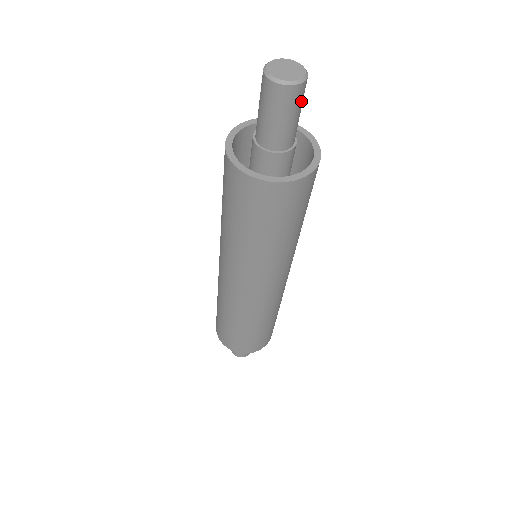
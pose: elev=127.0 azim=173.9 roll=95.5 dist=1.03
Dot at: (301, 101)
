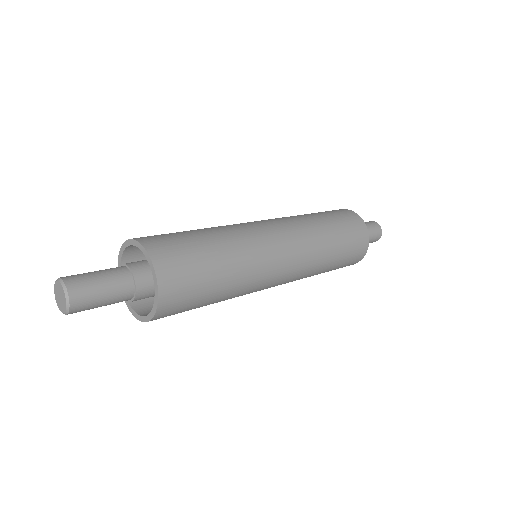
Dot at: (90, 302)
